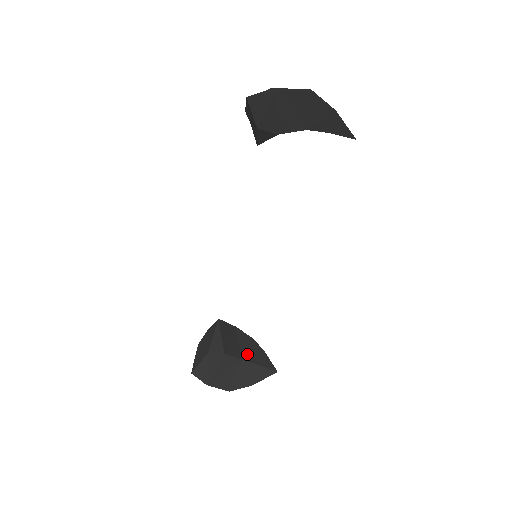
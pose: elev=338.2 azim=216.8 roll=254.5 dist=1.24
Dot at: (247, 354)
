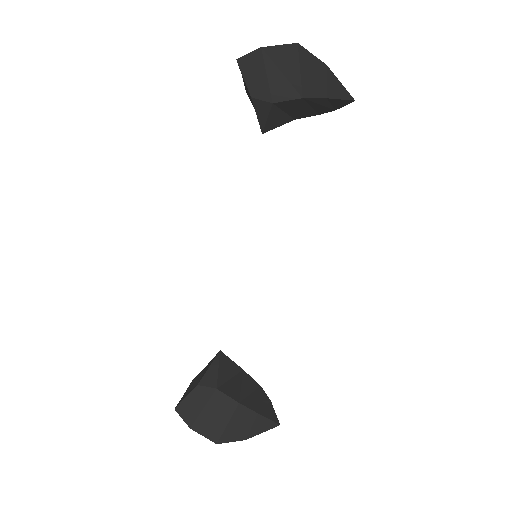
Dot at: (247, 399)
